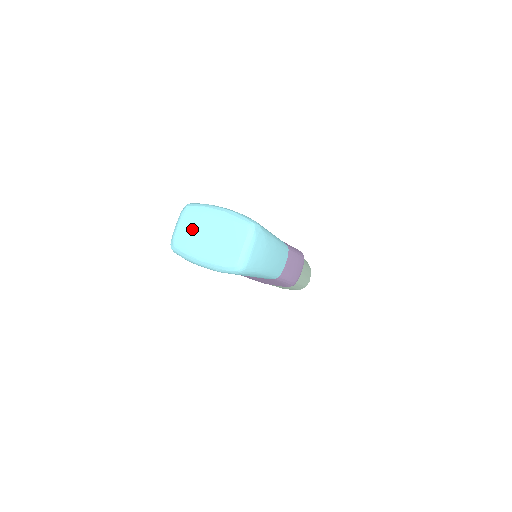
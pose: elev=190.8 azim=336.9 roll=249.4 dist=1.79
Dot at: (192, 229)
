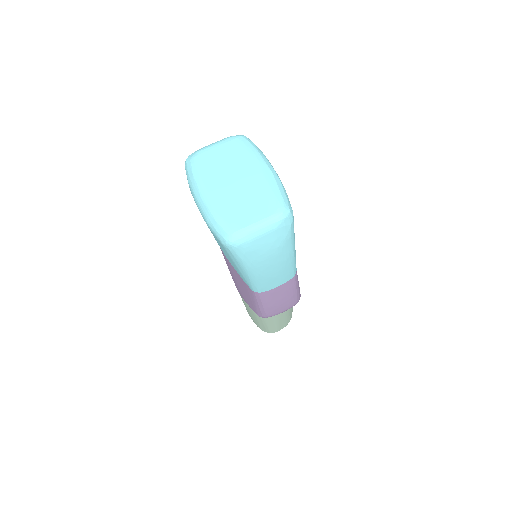
Dot at: (224, 160)
